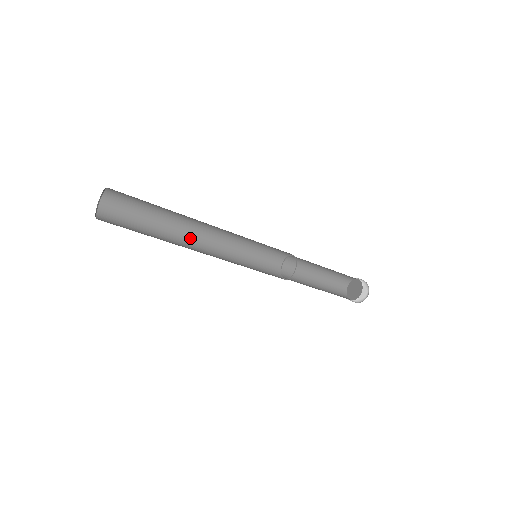
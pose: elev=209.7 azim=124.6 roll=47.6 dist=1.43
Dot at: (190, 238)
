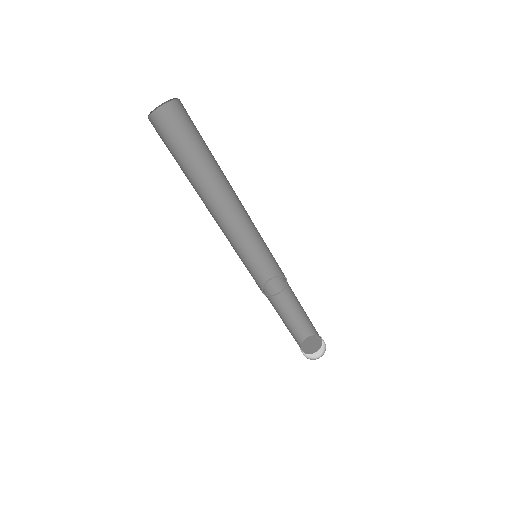
Dot at: (208, 204)
